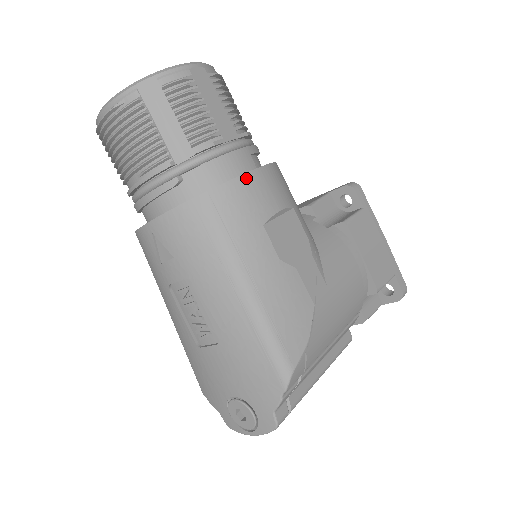
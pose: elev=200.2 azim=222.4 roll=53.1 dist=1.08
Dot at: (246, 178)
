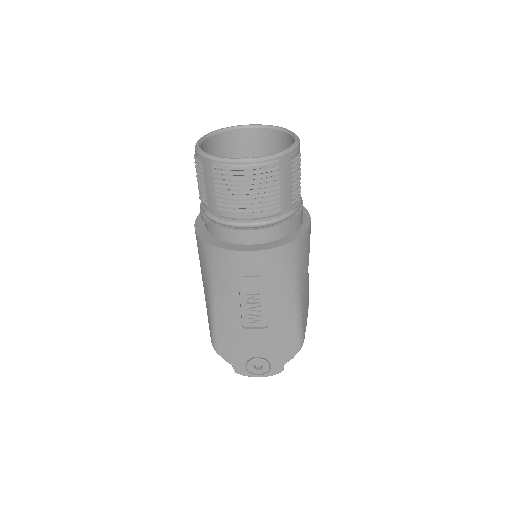
Dot at: occluded
